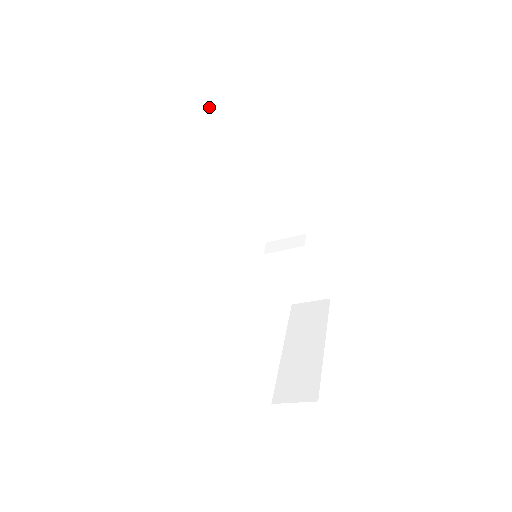
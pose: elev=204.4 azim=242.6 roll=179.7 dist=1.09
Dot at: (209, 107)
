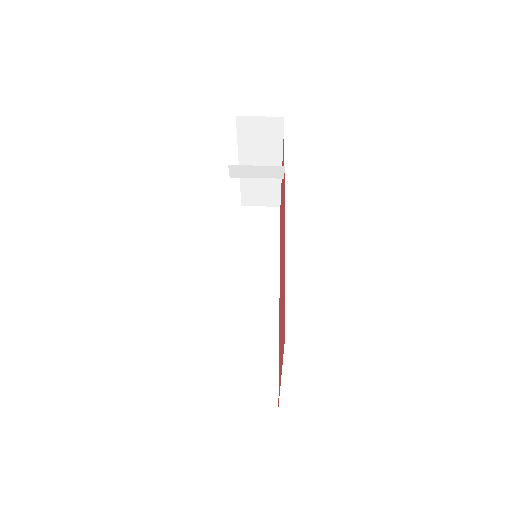
Dot at: occluded
